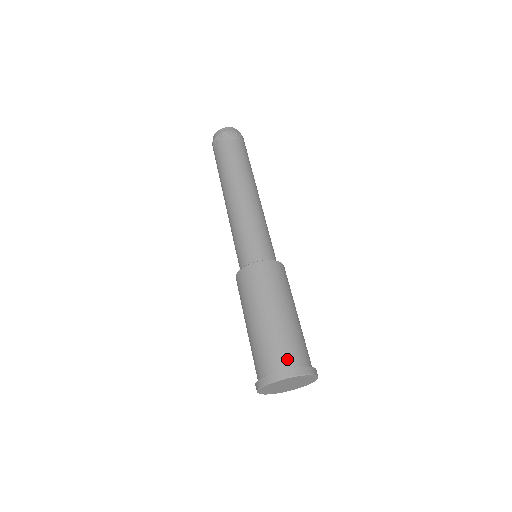
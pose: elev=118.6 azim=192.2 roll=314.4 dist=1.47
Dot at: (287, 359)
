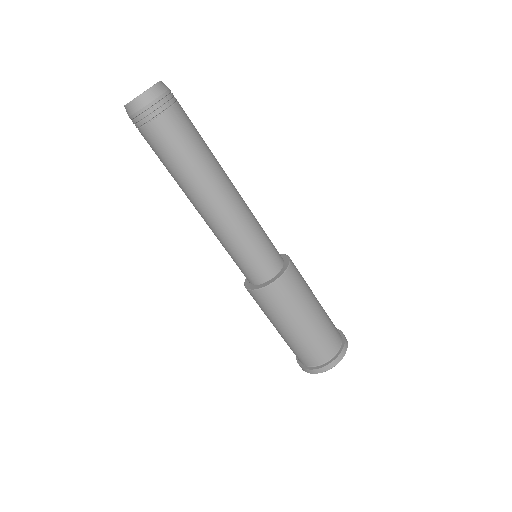
Dot at: (327, 353)
